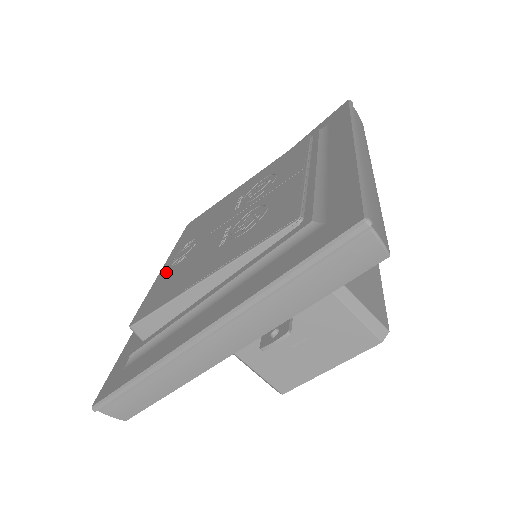
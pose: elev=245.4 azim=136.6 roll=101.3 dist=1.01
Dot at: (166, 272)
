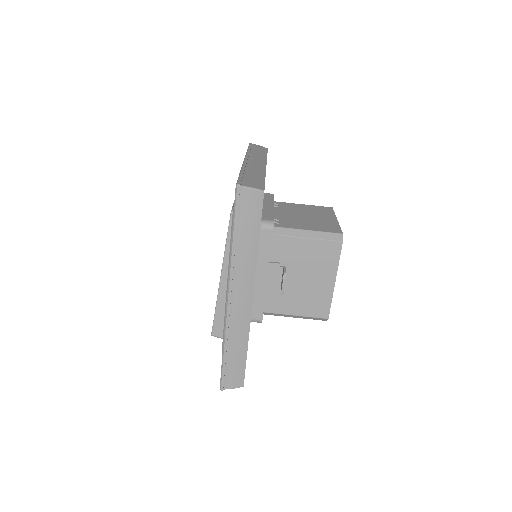
Dot at: occluded
